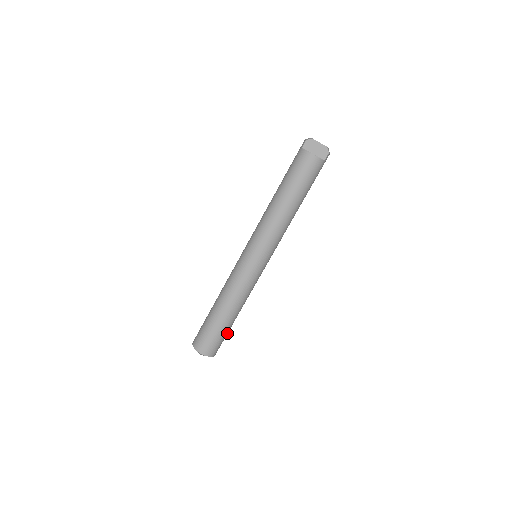
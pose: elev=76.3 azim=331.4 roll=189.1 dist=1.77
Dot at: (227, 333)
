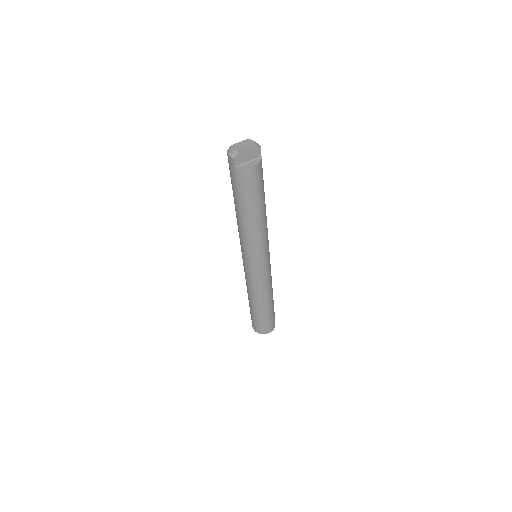
Dot at: occluded
